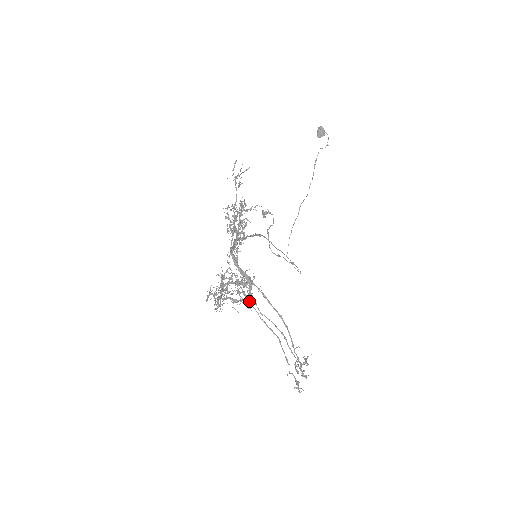
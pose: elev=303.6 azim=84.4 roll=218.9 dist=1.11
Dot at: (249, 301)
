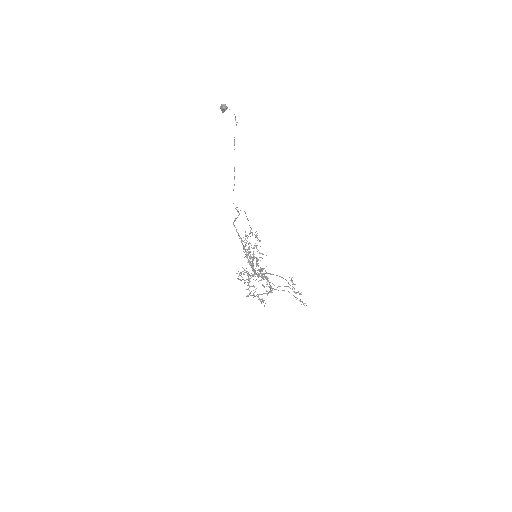
Dot at: occluded
